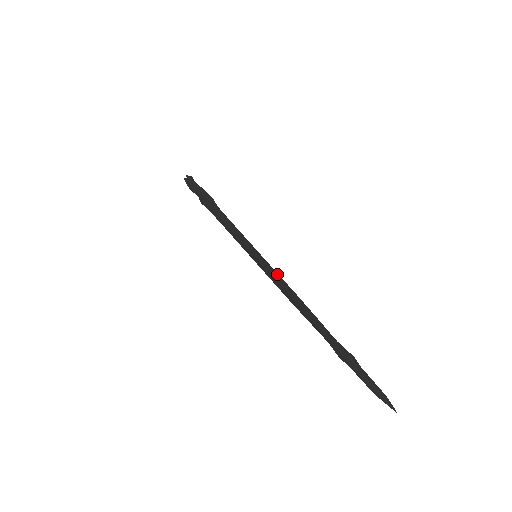
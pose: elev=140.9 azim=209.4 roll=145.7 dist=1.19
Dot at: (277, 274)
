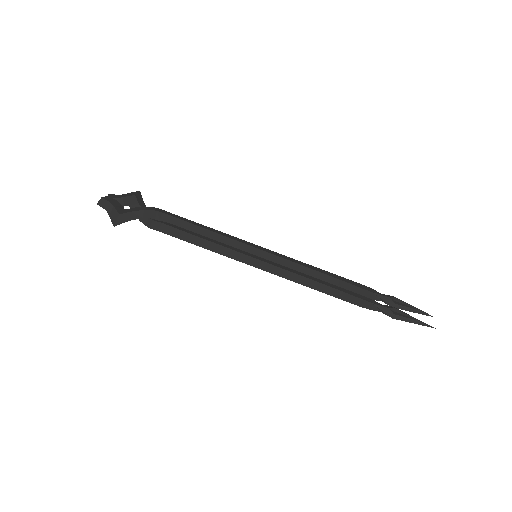
Dot at: (293, 273)
